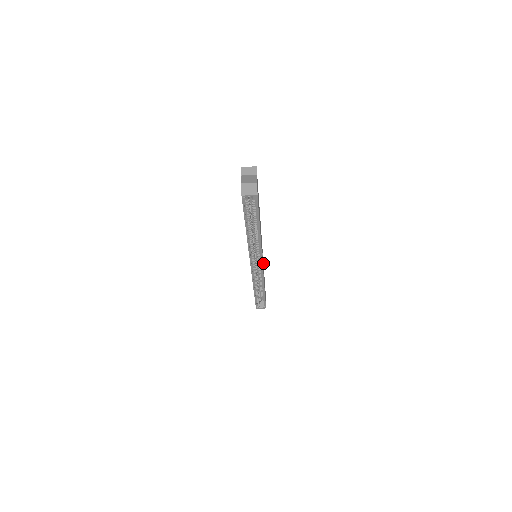
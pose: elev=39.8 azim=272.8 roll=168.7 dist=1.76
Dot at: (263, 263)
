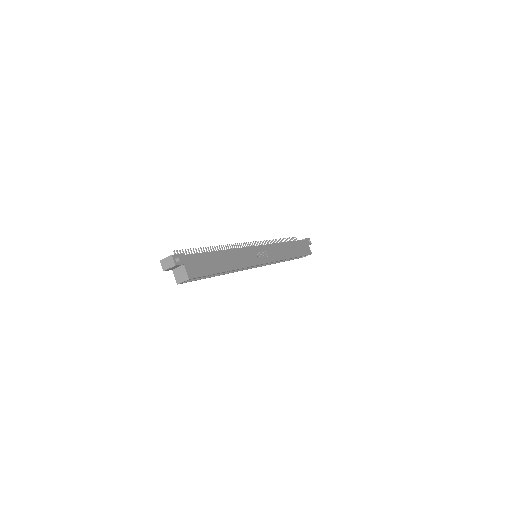
Dot at: (273, 244)
